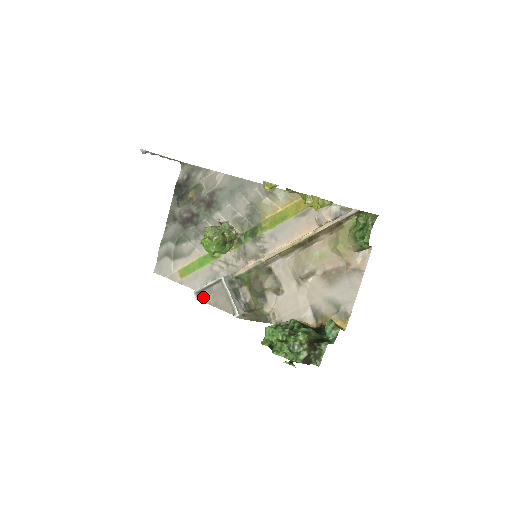
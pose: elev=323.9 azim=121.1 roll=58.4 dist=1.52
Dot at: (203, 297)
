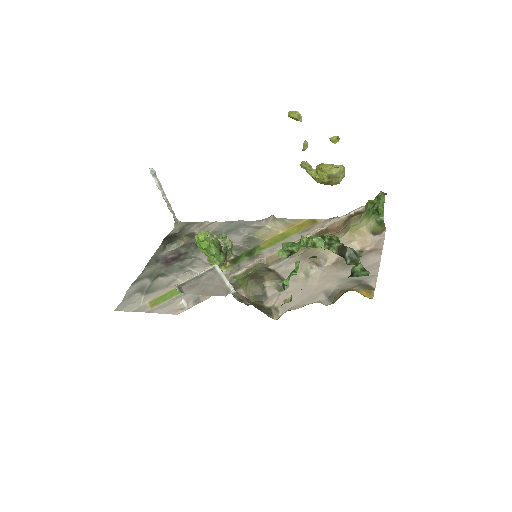
Dot at: (187, 289)
